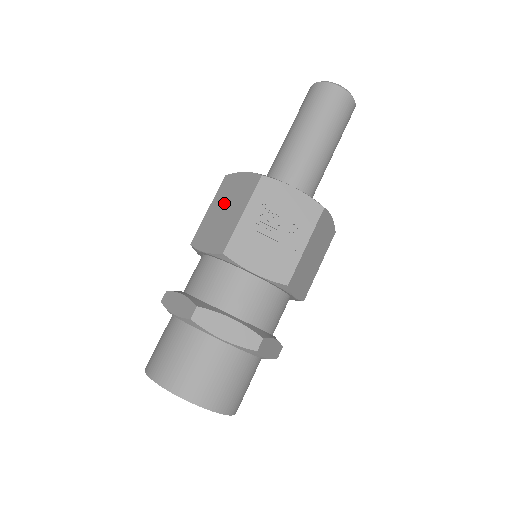
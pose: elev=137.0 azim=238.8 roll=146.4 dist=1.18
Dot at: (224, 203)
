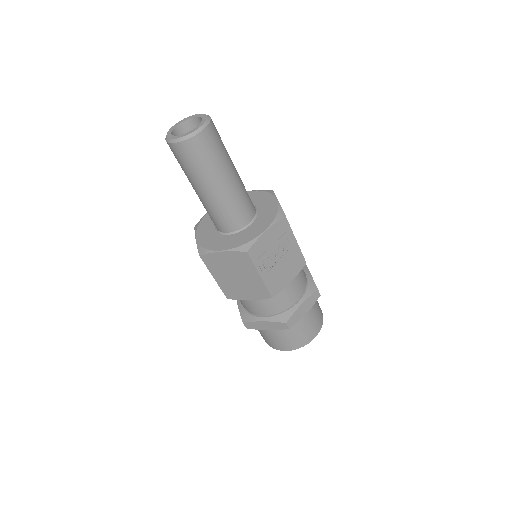
Dot at: (228, 273)
